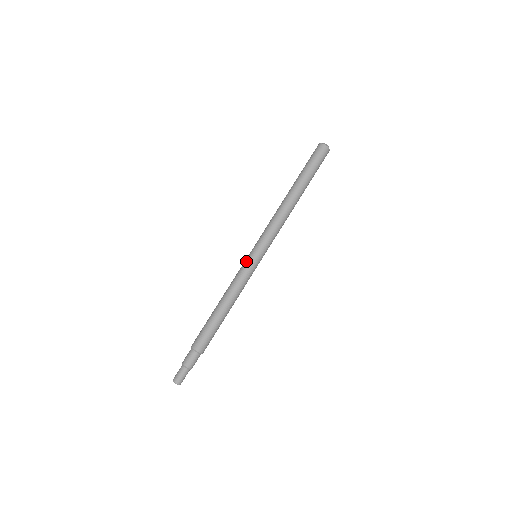
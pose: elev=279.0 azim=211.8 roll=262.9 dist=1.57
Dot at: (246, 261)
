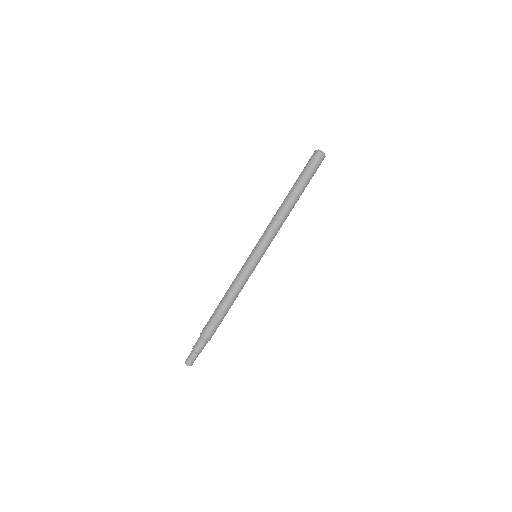
Dot at: (248, 262)
